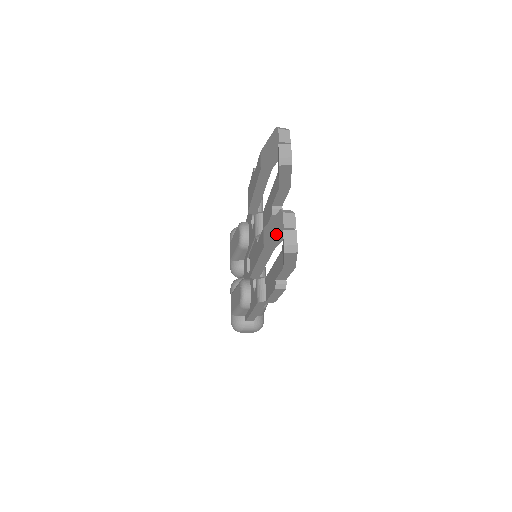
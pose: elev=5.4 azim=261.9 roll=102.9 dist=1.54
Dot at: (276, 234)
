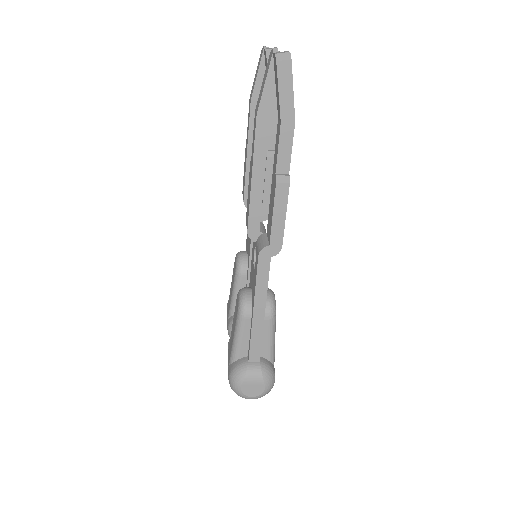
Dot at: (267, 72)
